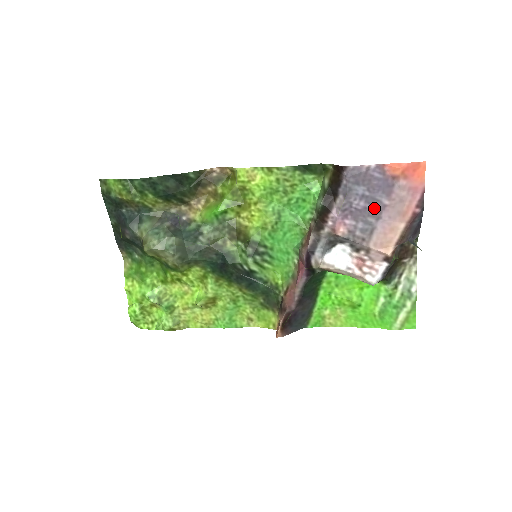
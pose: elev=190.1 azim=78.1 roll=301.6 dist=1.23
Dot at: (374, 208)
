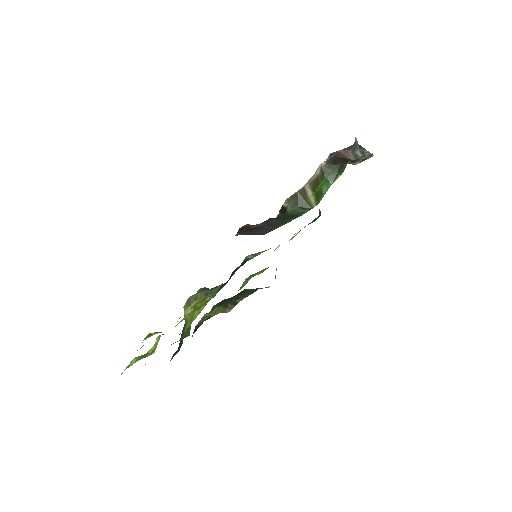
Dot at: occluded
